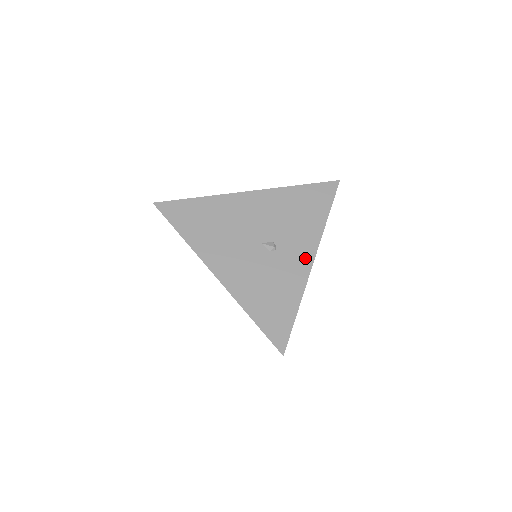
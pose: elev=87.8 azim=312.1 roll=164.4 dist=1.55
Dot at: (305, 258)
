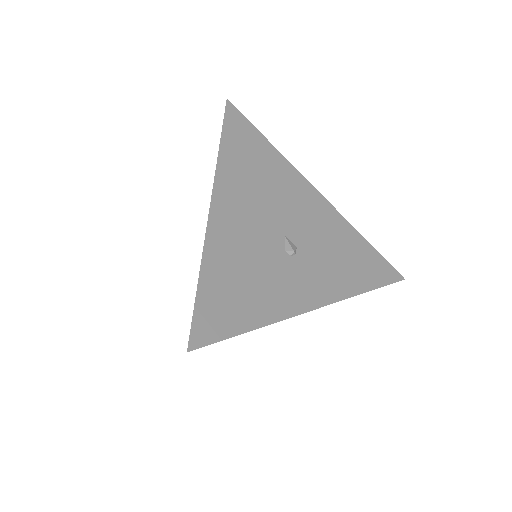
Dot at: (312, 296)
